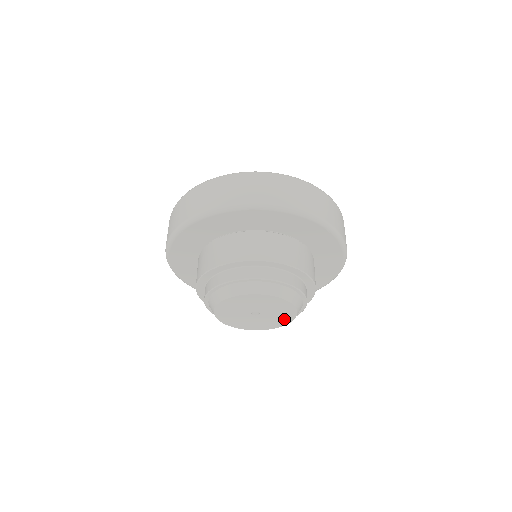
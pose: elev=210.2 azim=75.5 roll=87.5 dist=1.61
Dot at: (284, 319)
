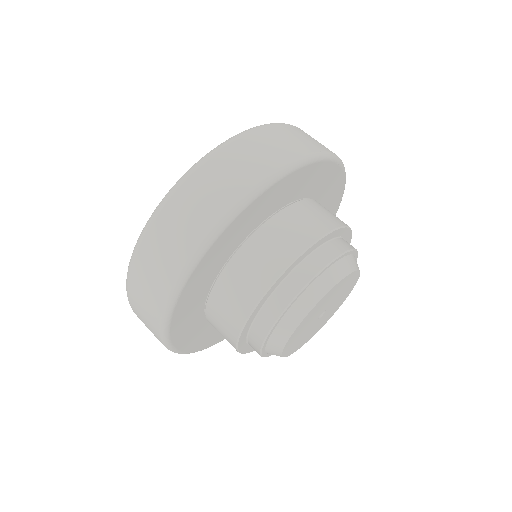
Dot at: (350, 281)
